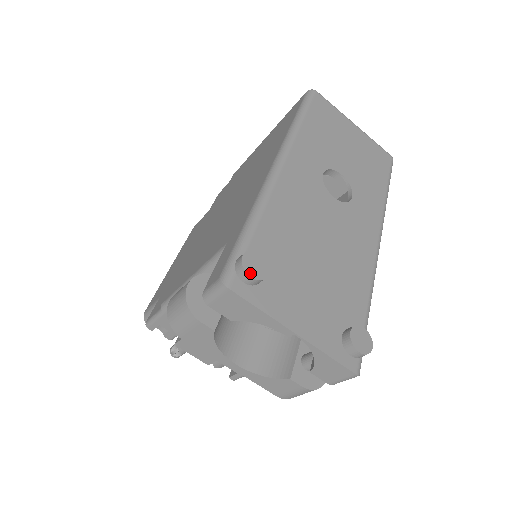
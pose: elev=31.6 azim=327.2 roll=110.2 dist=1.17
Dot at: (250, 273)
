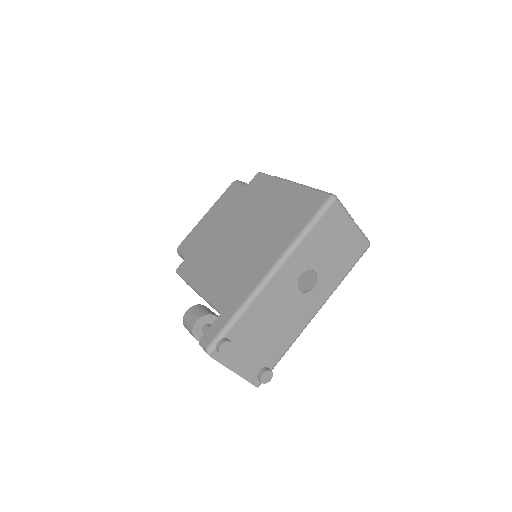
Dot at: (221, 353)
